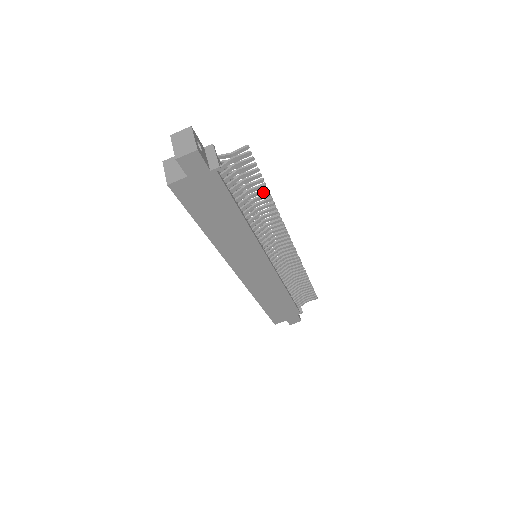
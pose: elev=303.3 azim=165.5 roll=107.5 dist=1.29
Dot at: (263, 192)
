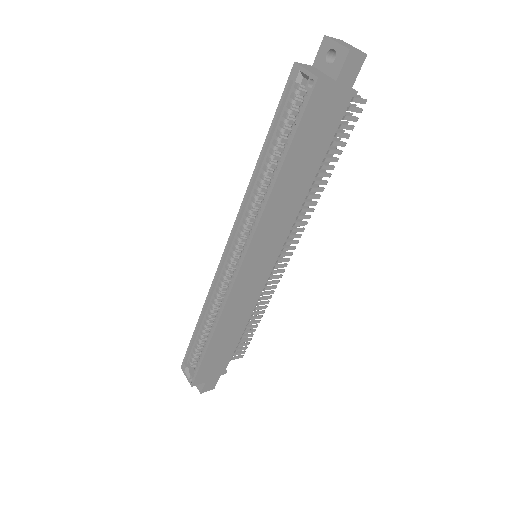
Dot at: (334, 160)
